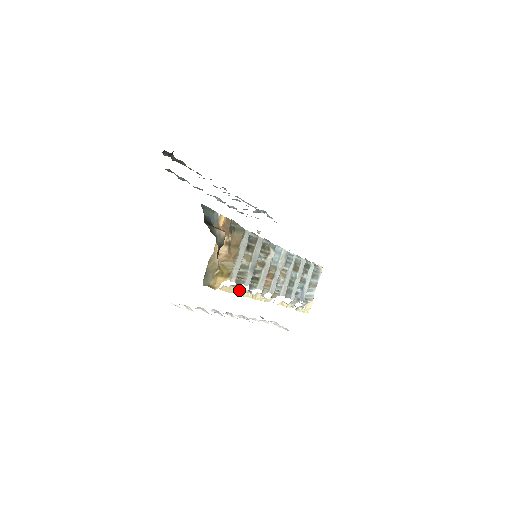
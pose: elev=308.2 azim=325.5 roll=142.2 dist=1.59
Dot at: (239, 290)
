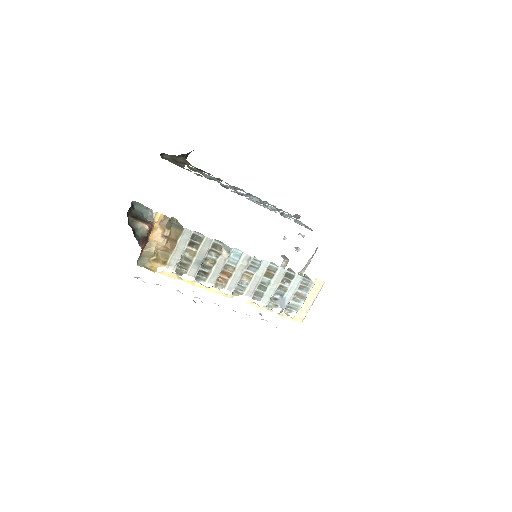
Dot at: occluded
